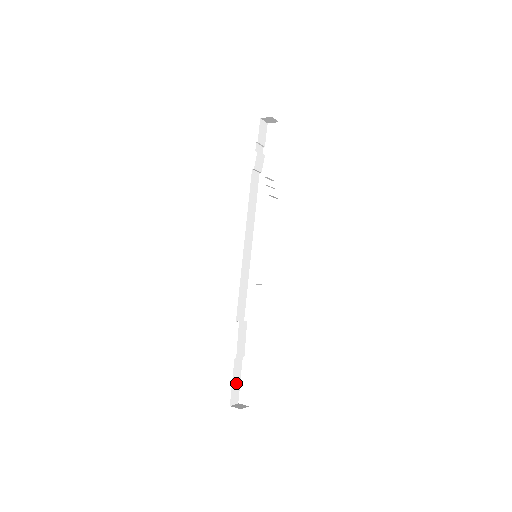
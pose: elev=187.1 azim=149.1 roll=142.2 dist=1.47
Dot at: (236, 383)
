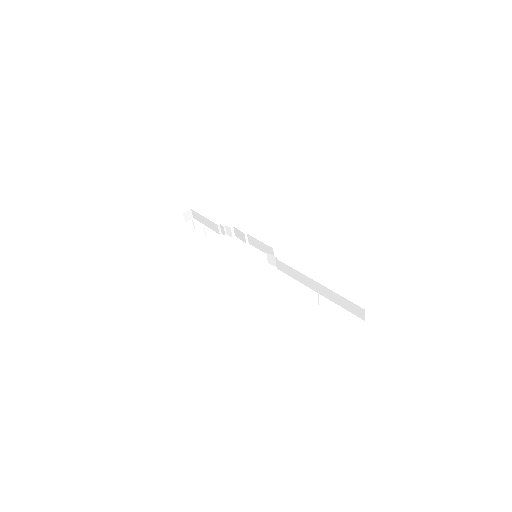
Dot at: occluded
